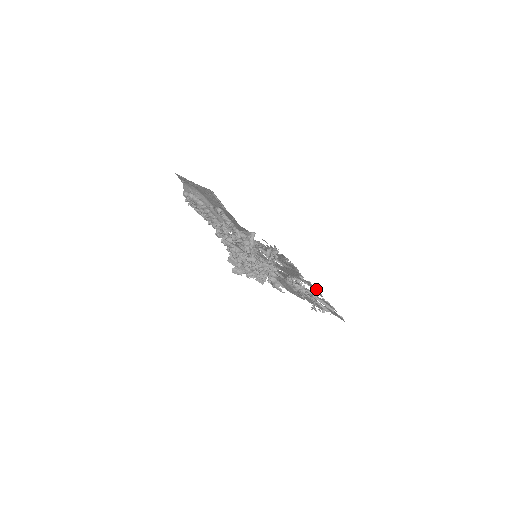
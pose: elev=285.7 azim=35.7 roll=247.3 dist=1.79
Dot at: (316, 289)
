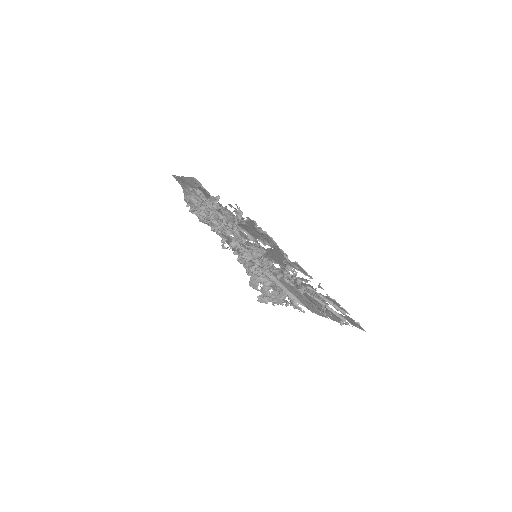
Dot at: (310, 276)
